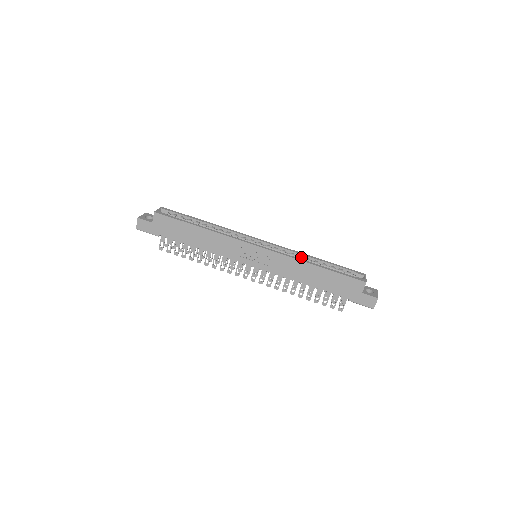
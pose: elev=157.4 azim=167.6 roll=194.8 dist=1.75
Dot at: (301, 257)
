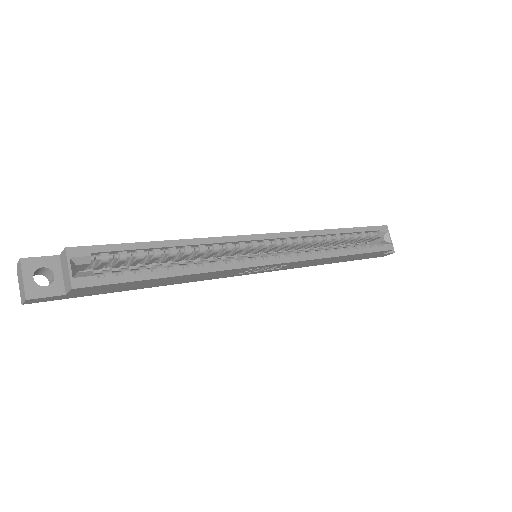
Dot at: (321, 240)
